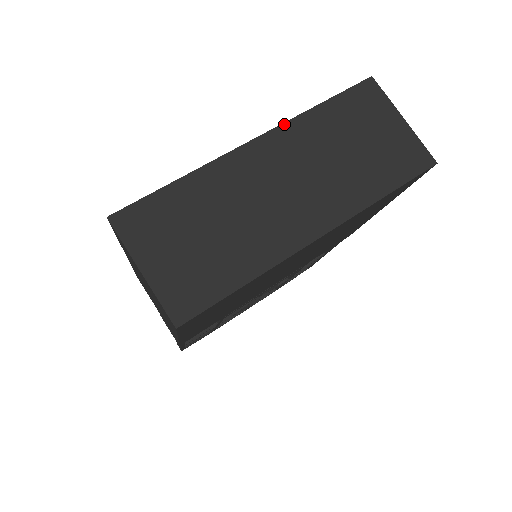
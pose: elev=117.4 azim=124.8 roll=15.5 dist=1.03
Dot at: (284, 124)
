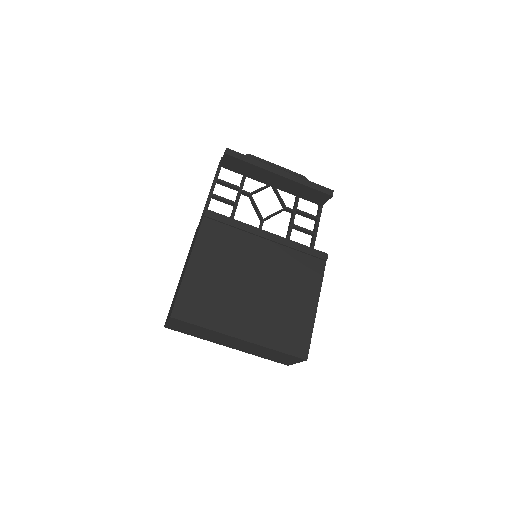
Dot at: (257, 345)
